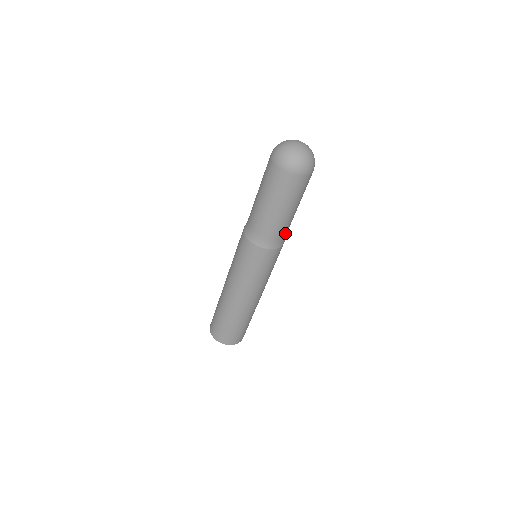
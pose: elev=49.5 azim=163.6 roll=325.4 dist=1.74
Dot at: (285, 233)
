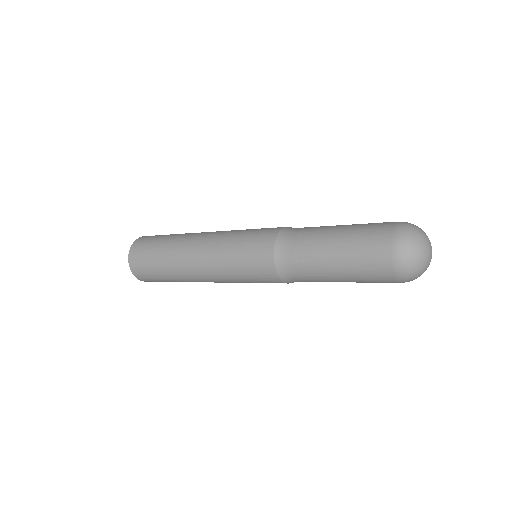
Dot at: occluded
